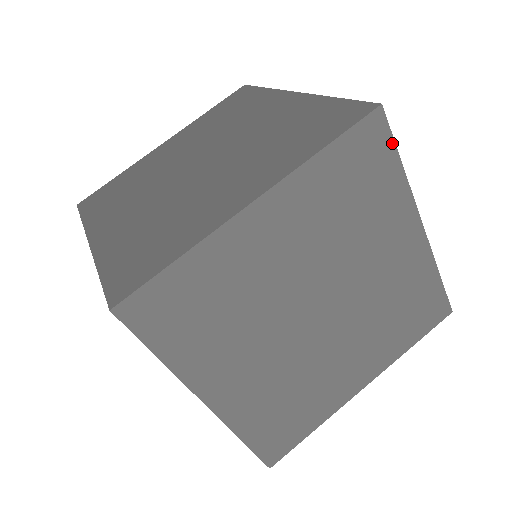
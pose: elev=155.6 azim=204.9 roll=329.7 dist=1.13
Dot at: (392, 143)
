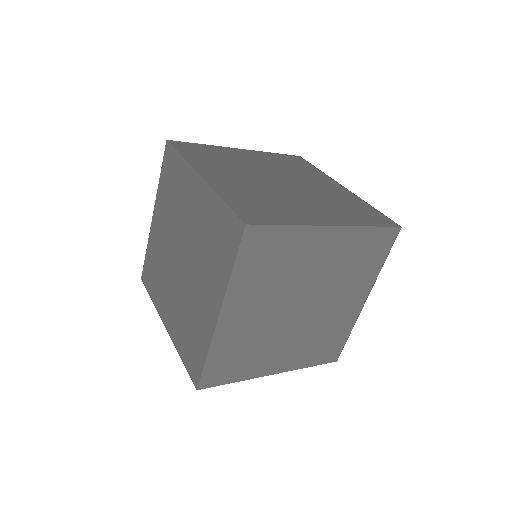
Dot at: (390, 248)
